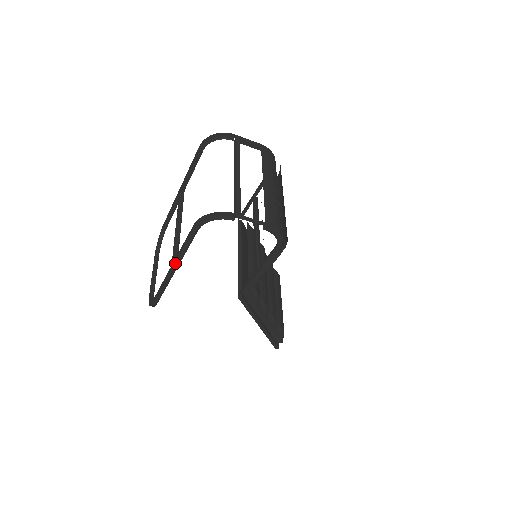
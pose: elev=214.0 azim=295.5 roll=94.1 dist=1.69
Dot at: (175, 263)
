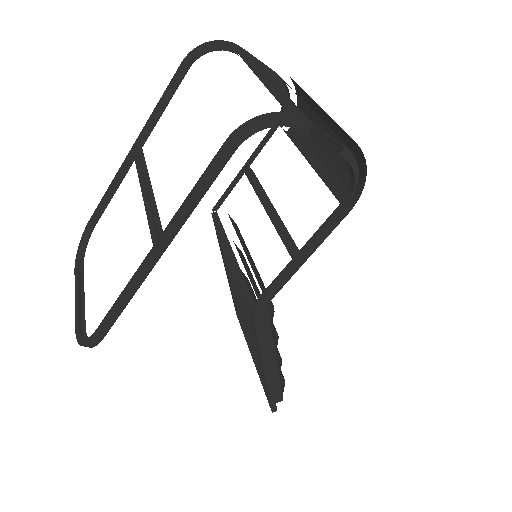
Dot at: (162, 239)
